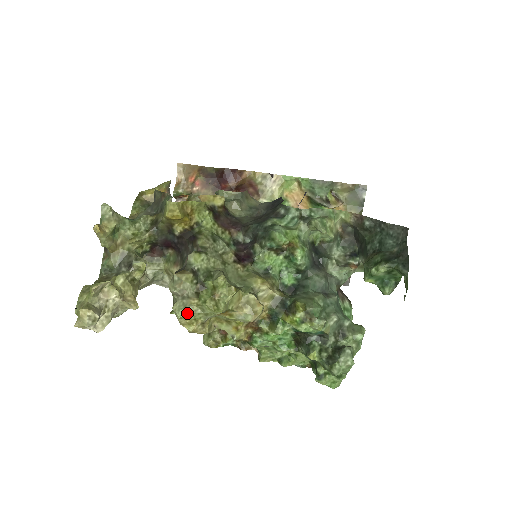
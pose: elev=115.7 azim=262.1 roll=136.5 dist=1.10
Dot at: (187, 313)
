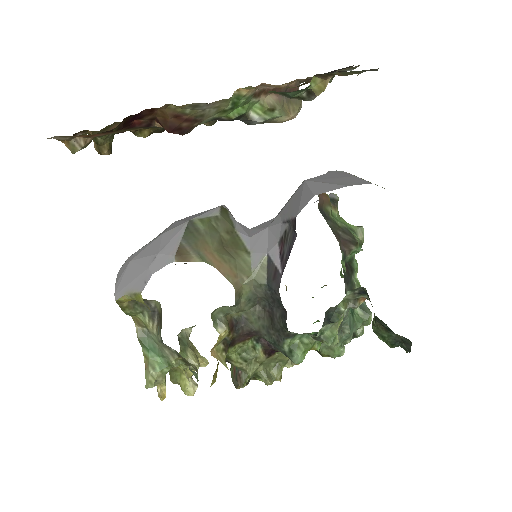
Dot at: occluded
